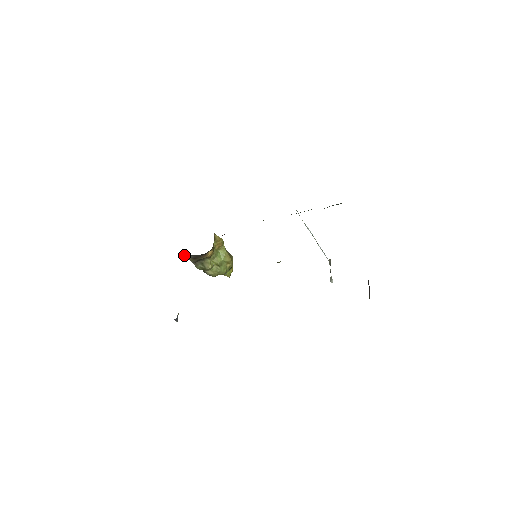
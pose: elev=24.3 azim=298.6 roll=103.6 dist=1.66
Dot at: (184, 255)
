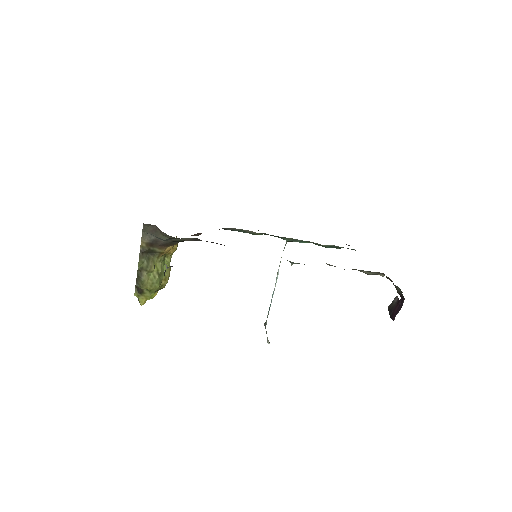
Dot at: (145, 232)
